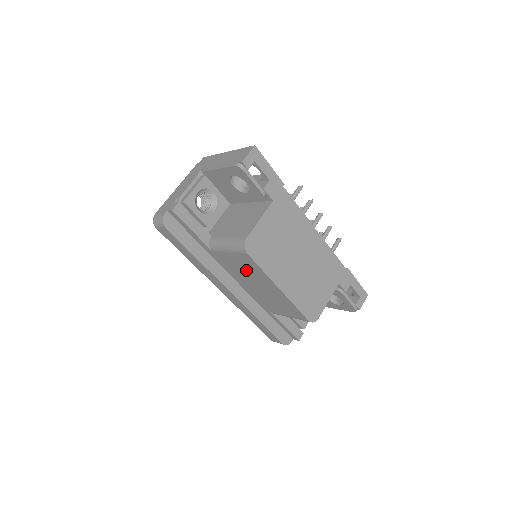
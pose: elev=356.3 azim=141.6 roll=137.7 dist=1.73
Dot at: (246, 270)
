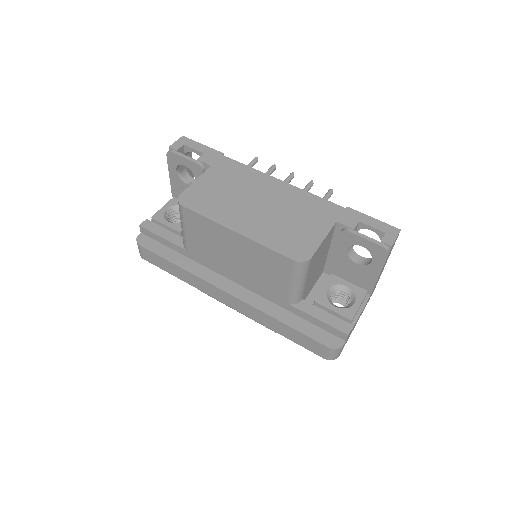
Dot at: (210, 241)
